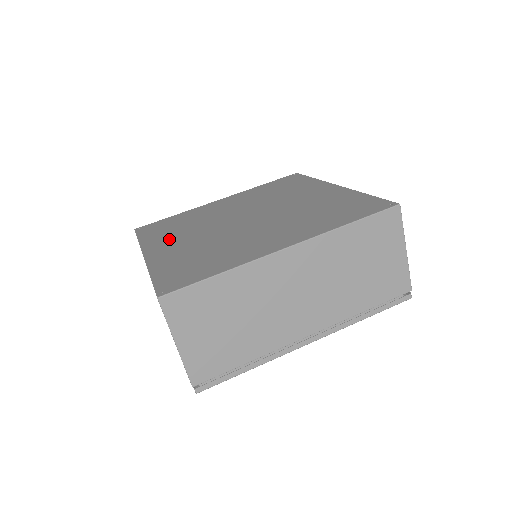
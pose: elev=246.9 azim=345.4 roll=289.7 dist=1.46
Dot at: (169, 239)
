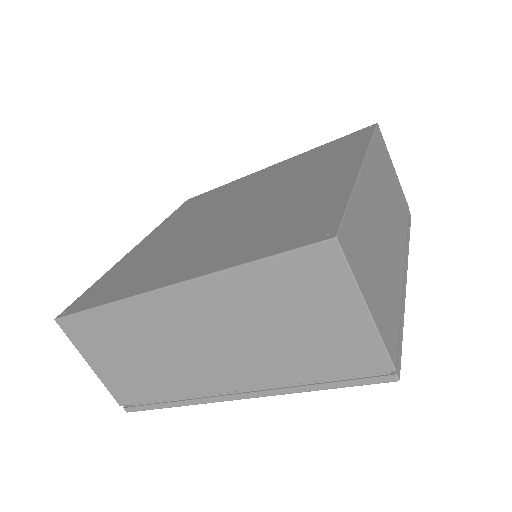
Dot at: (170, 227)
